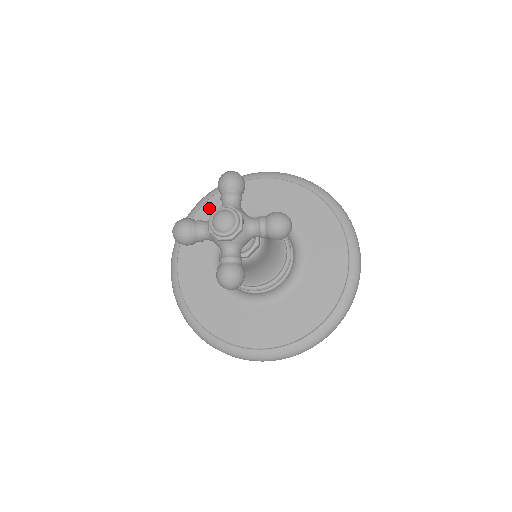
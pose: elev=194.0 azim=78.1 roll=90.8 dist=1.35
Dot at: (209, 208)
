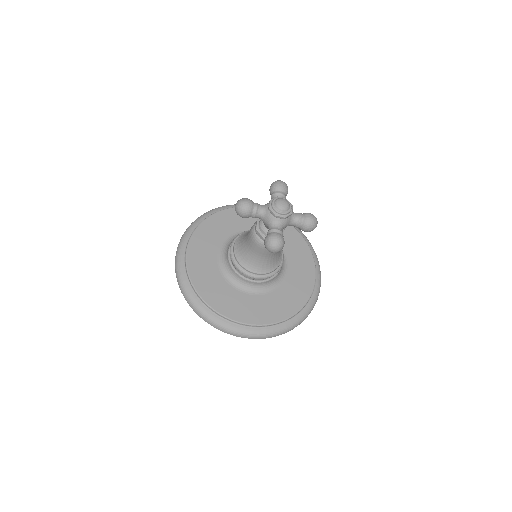
Dot at: (219, 217)
